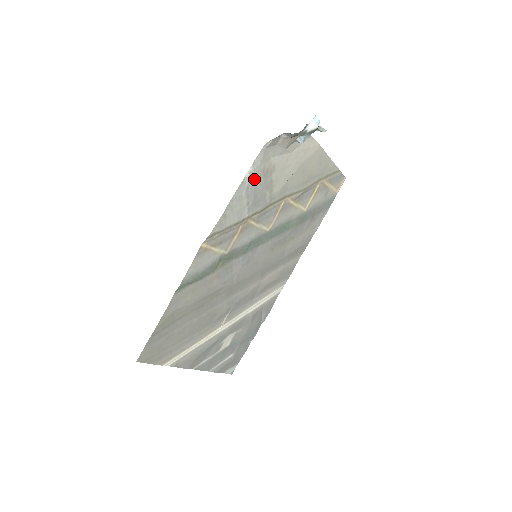
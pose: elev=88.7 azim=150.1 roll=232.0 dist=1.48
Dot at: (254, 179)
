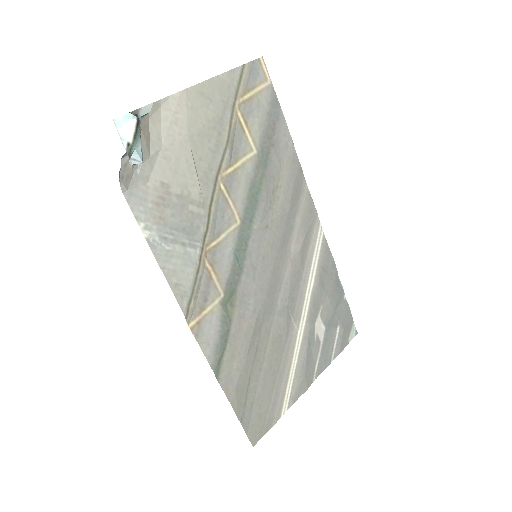
Dot at: (158, 224)
